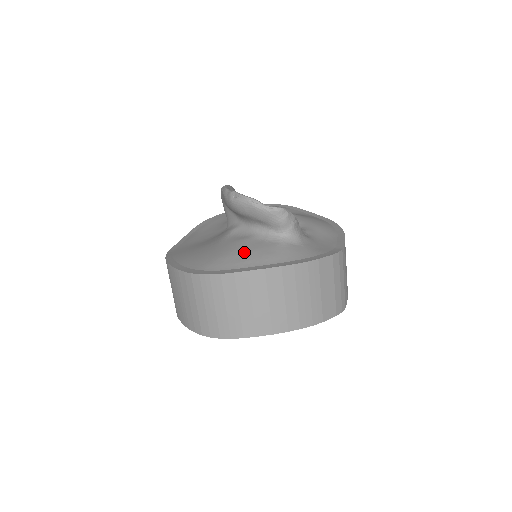
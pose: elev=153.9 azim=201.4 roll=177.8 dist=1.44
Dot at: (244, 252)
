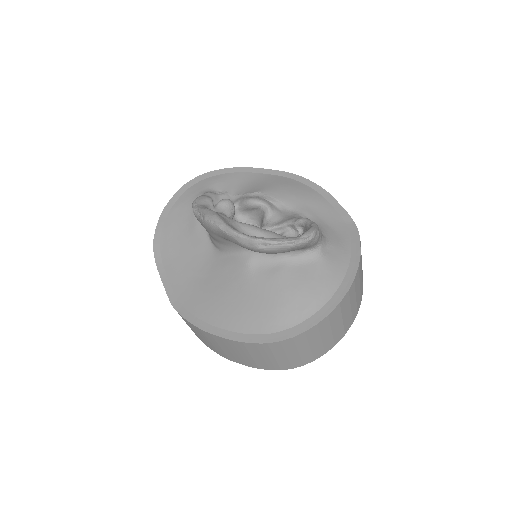
Dot at: (299, 291)
